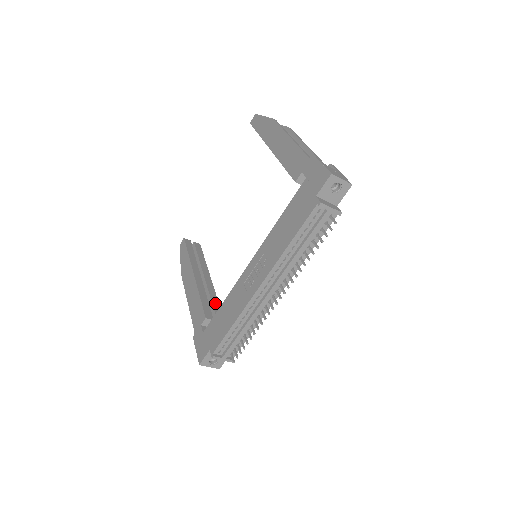
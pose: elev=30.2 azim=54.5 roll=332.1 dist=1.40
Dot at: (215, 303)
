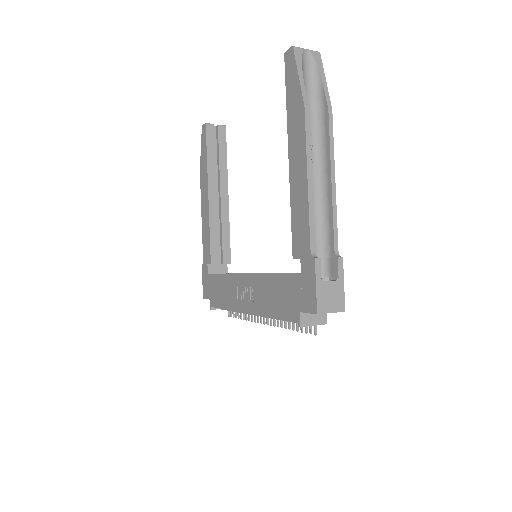
Dot at: (225, 236)
